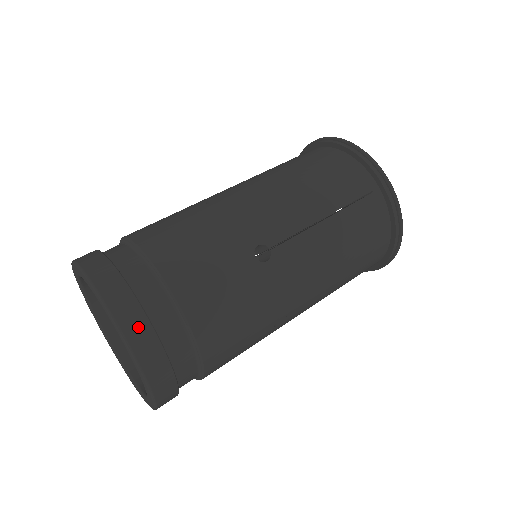
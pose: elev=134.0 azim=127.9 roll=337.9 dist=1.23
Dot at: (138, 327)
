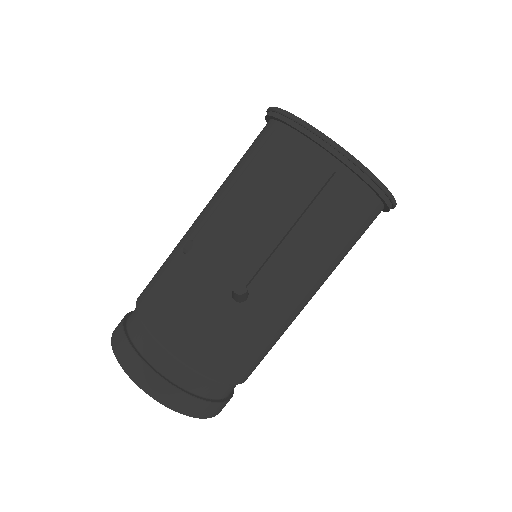
Dot at: (167, 393)
